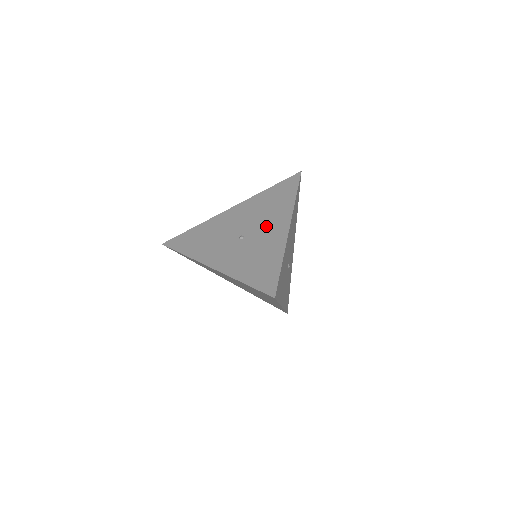
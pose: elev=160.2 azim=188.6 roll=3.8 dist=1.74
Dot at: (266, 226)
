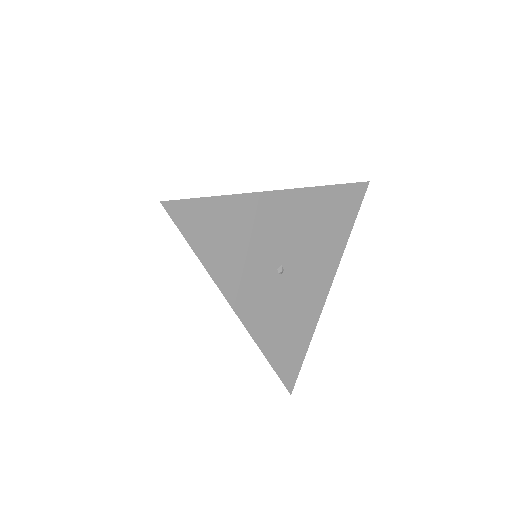
Dot at: occluded
